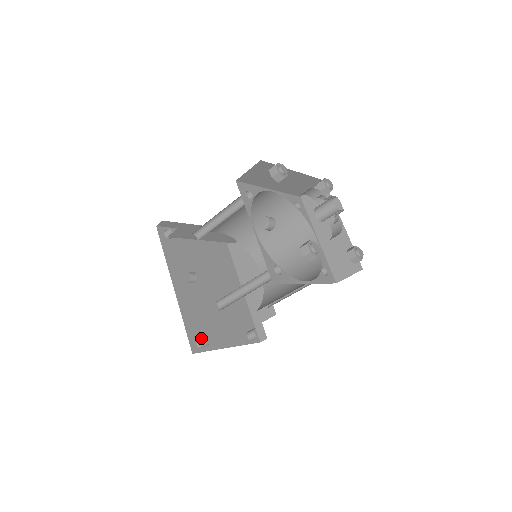
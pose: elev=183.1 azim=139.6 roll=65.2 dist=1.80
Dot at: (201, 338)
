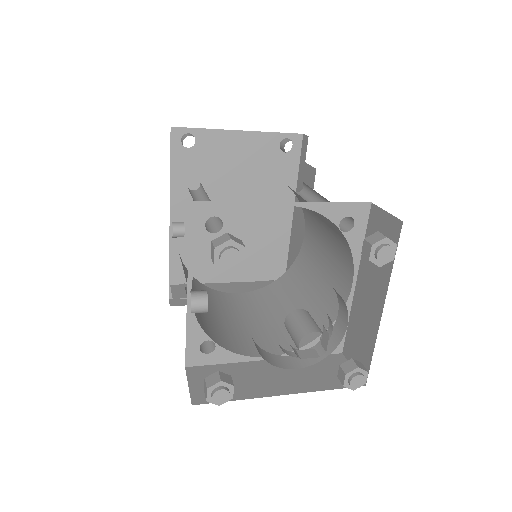
Dot at: occluded
